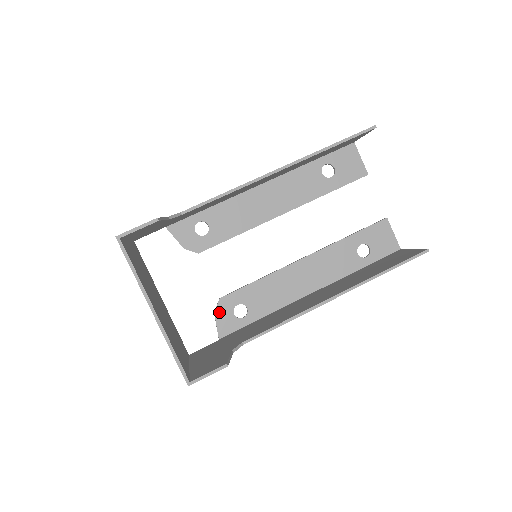
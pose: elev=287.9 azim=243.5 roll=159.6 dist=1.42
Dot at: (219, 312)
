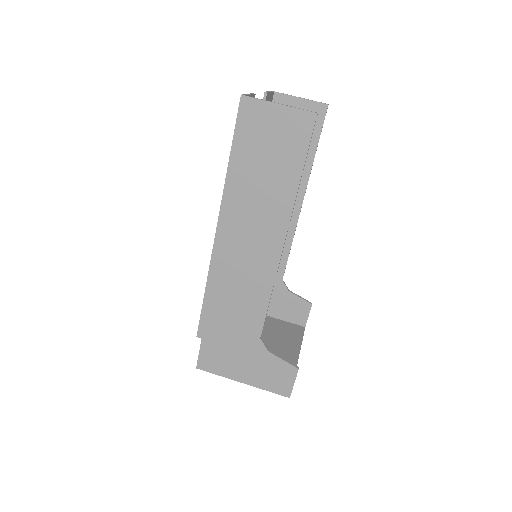
Dot at: occluded
